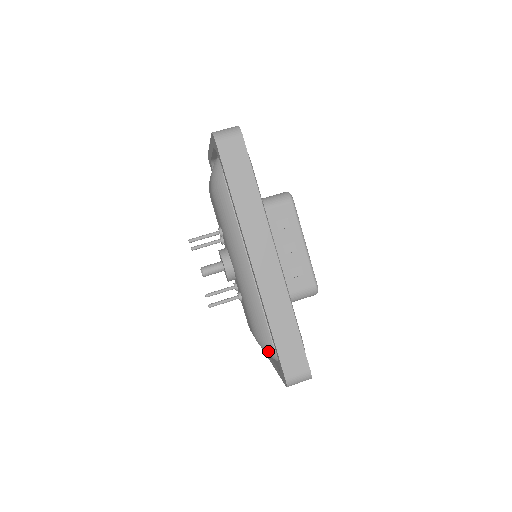
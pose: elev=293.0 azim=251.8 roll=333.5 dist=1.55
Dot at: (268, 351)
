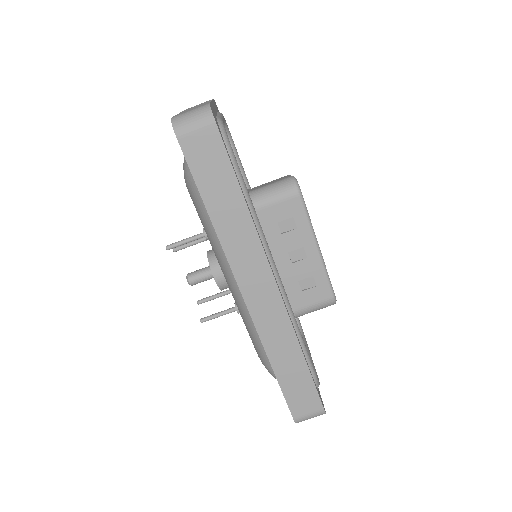
Dot at: (274, 377)
